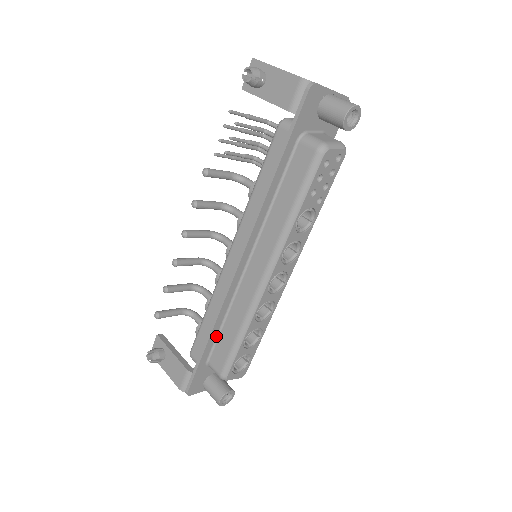
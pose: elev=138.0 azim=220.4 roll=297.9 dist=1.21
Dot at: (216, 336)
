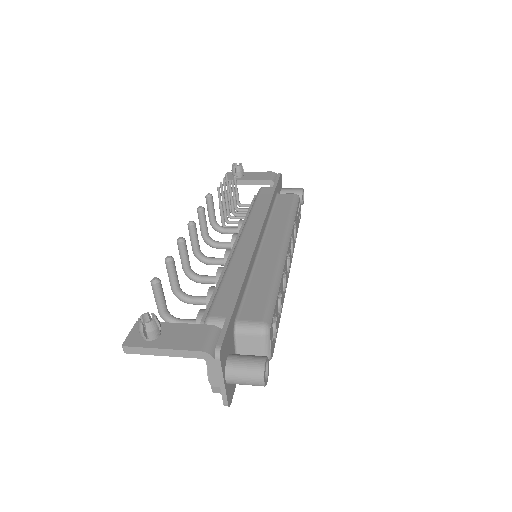
Dot at: (243, 293)
